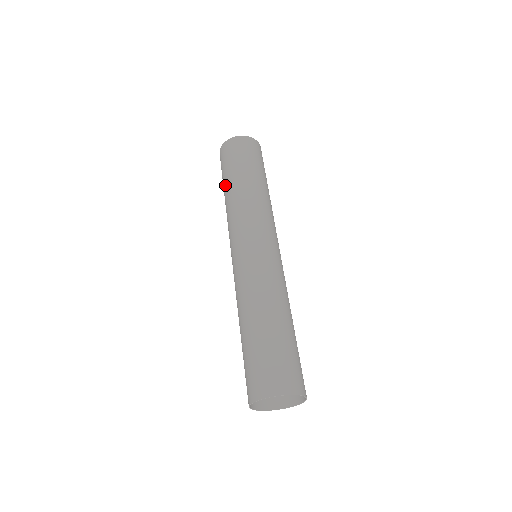
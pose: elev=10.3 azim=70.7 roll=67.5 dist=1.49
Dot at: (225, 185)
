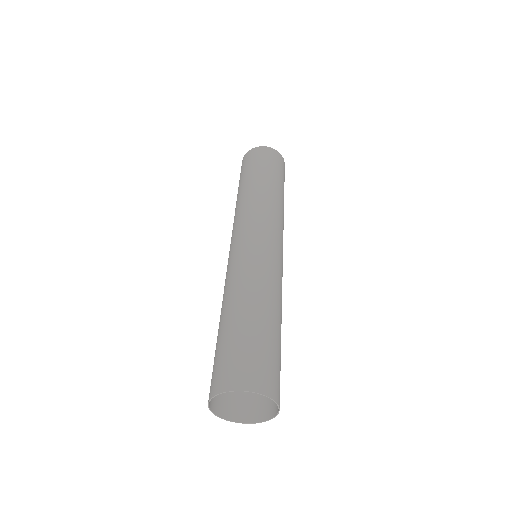
Dot at: occluded
